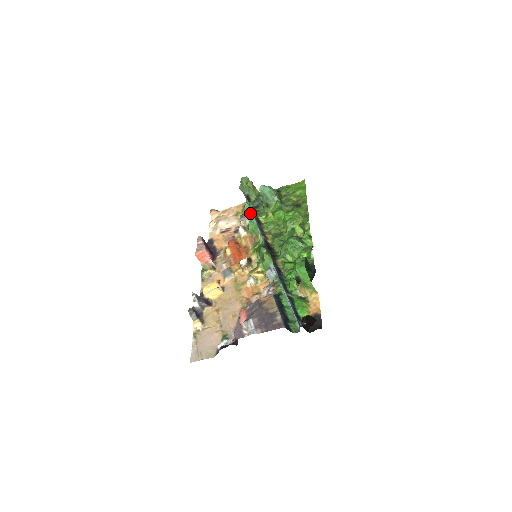
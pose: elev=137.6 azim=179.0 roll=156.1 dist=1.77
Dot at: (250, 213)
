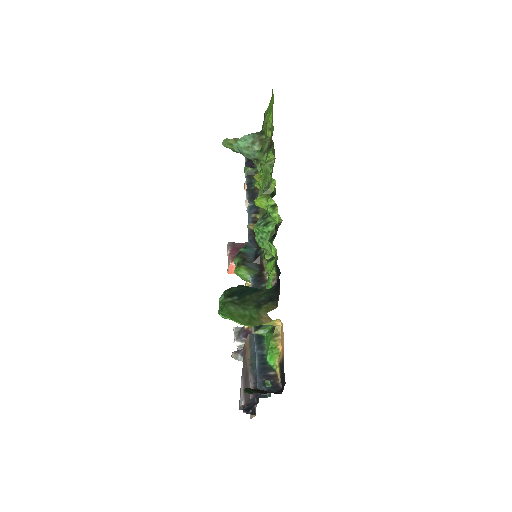
Dot at: occluded
